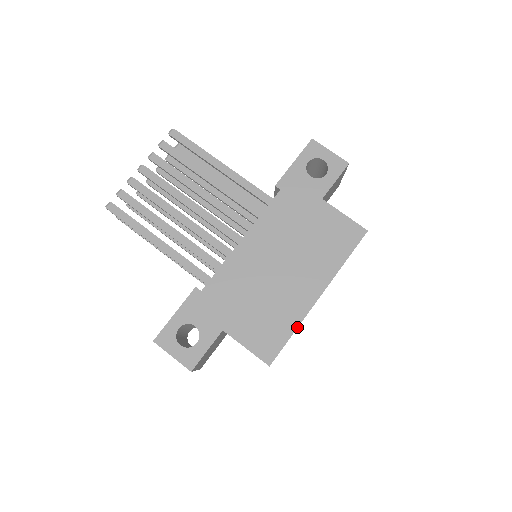
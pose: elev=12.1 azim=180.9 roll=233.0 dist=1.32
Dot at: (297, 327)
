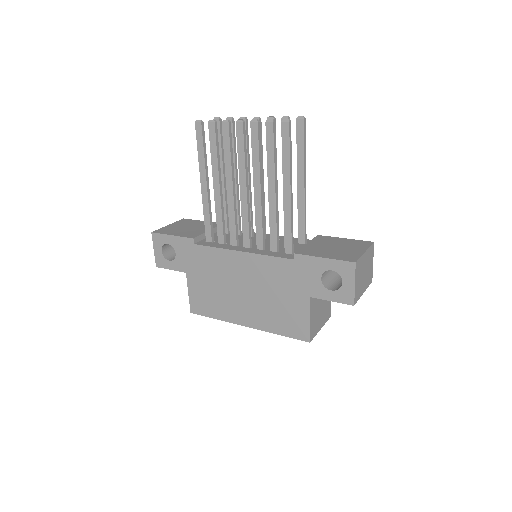
Dot at: occluded
